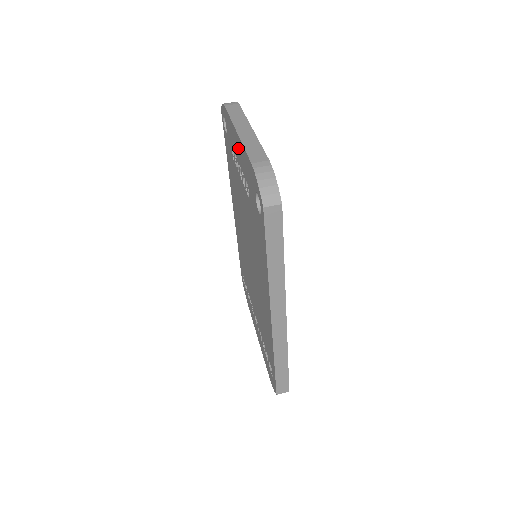
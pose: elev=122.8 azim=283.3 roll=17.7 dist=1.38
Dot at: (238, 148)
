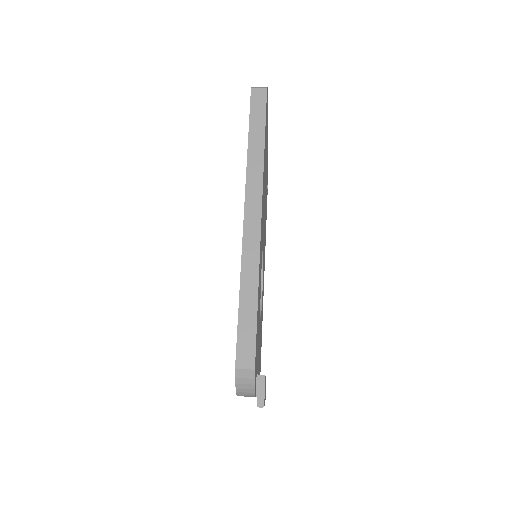
Dot at: occluded
